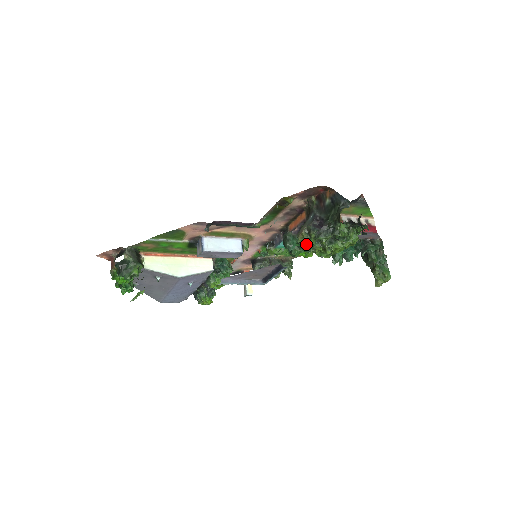
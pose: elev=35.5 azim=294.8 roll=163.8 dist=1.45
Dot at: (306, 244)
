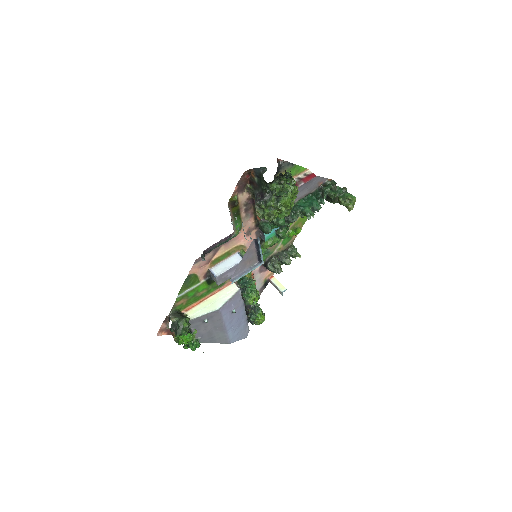
Dot at: (265, 216)
